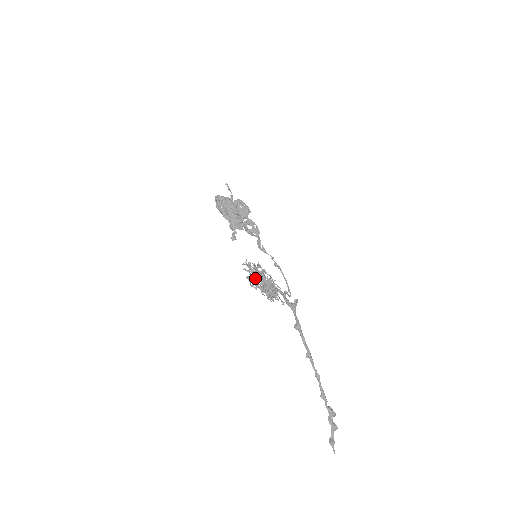
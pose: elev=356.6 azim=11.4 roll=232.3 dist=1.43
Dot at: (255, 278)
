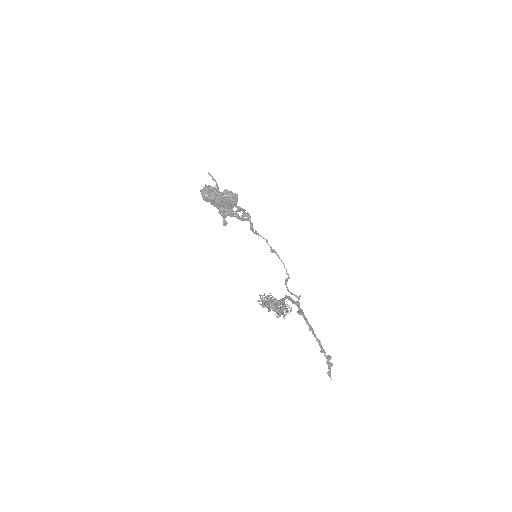
Dot at: (269, 307)
